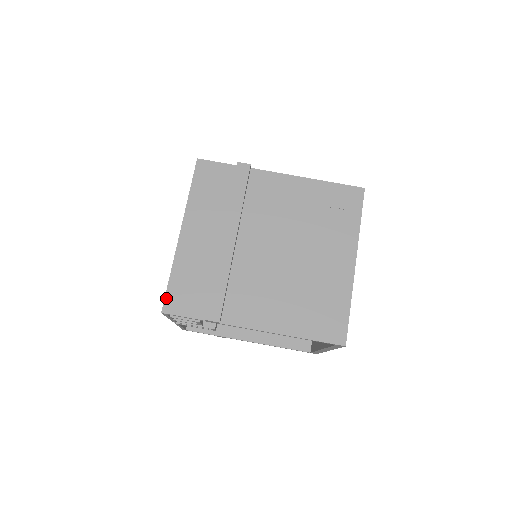
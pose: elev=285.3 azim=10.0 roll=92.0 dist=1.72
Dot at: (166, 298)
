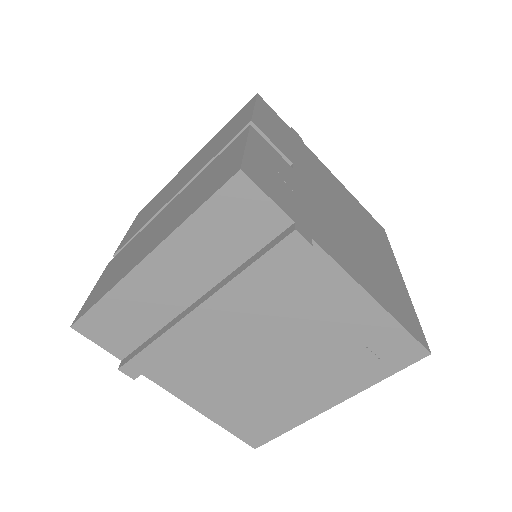
Dot at: (84, 317)
